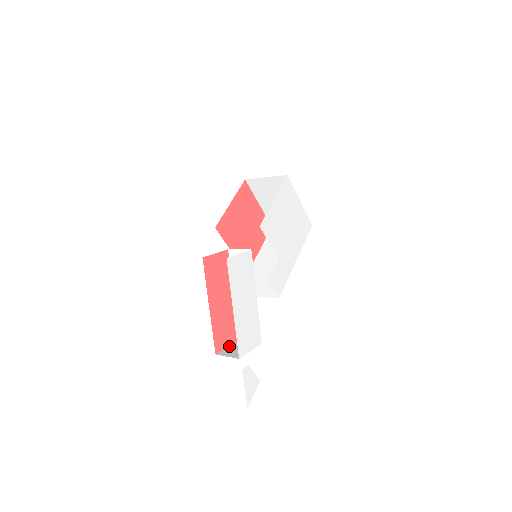
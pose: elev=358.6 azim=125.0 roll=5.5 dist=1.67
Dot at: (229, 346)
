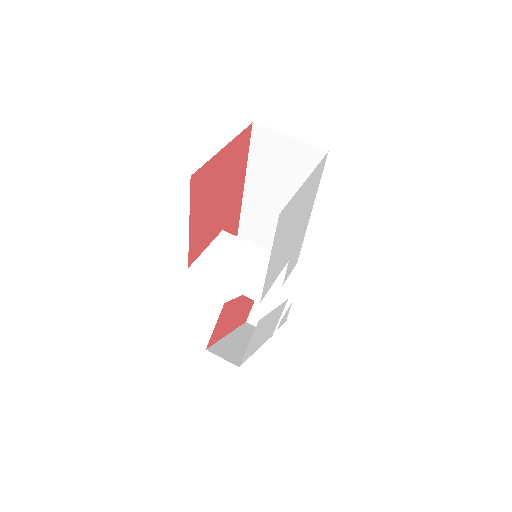
Dot at: (254, 303)
